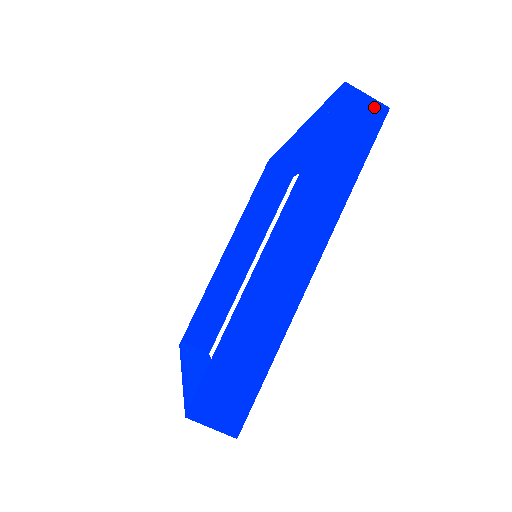
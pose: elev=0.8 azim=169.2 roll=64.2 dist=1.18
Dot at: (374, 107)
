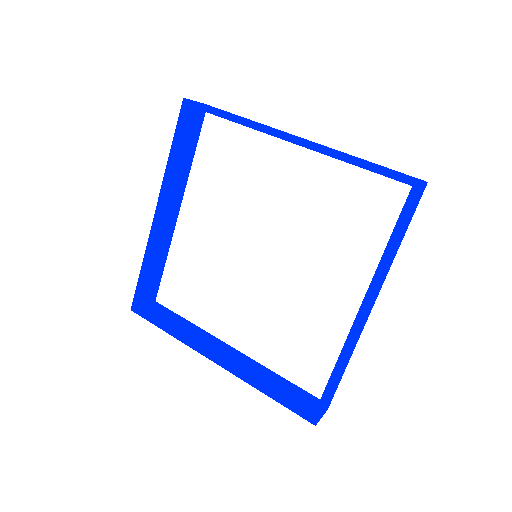
Dot at: (424, 188)
